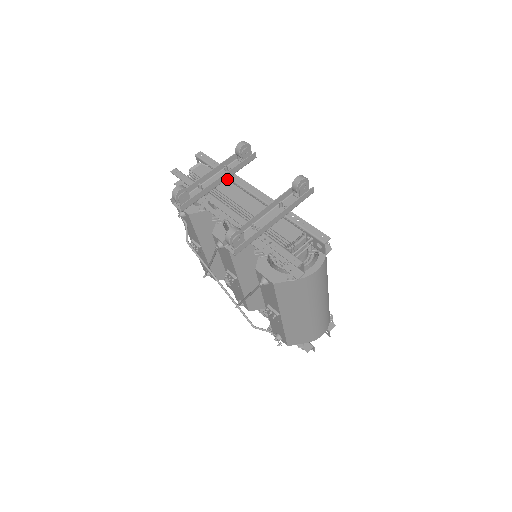
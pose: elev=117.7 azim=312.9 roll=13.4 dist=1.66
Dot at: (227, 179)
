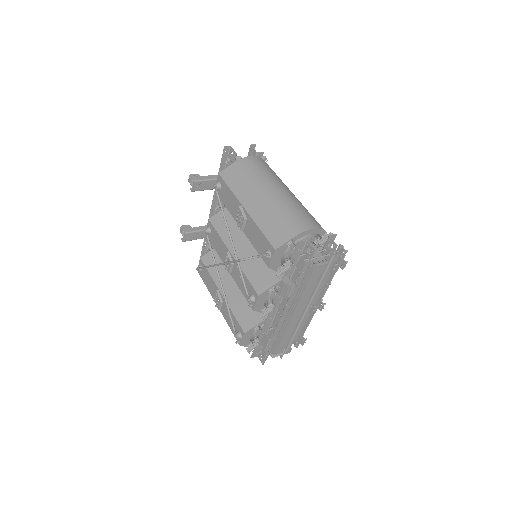
Dot at: occluded
